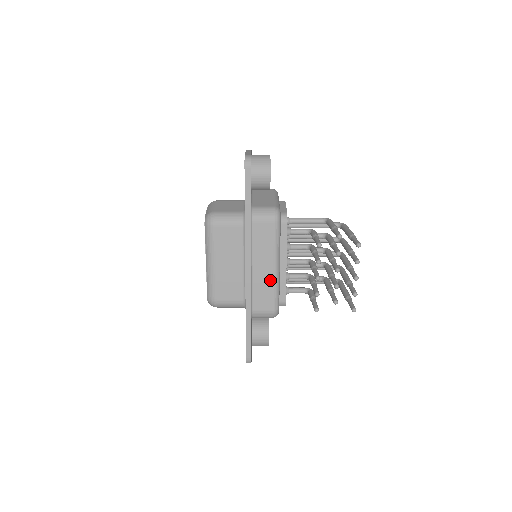
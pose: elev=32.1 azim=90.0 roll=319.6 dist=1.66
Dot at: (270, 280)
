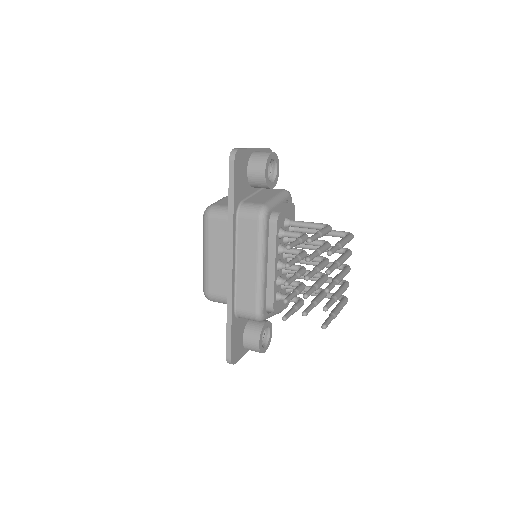
Dot at: (253, 280)
